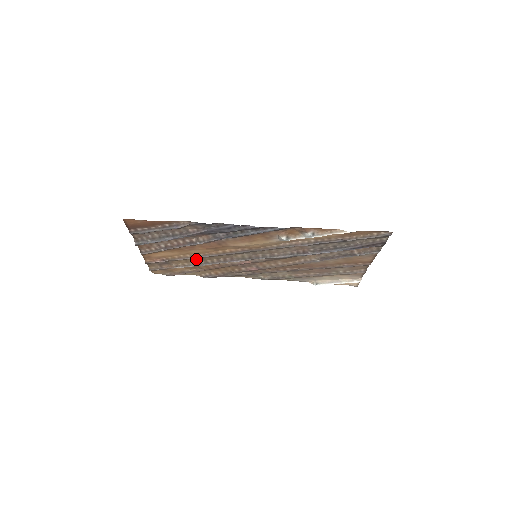
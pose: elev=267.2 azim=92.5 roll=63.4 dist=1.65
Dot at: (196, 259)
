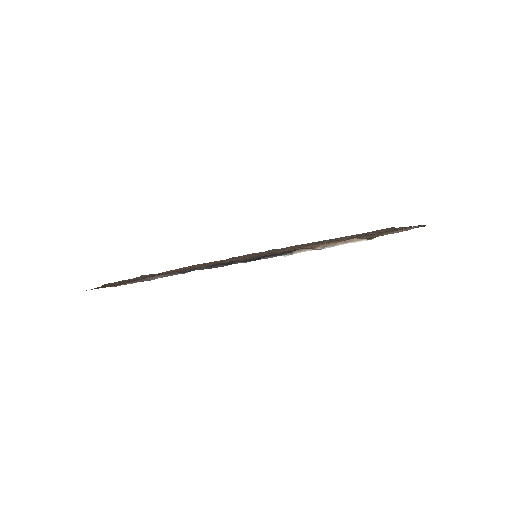
Dot at: occluded
